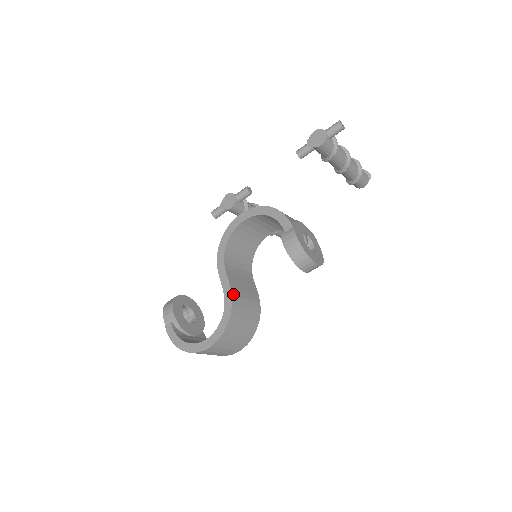
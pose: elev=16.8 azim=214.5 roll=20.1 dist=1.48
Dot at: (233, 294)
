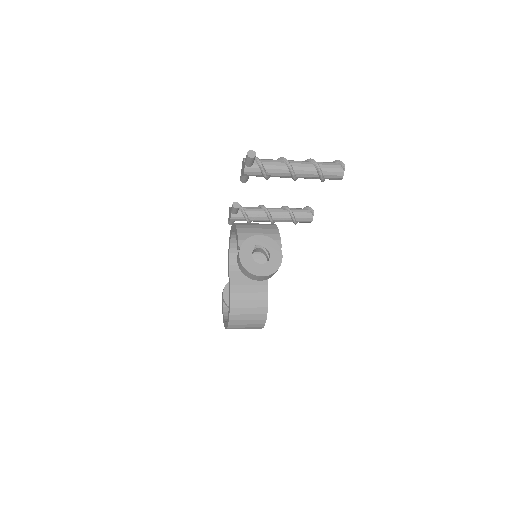
Dot at: (232, 291)
